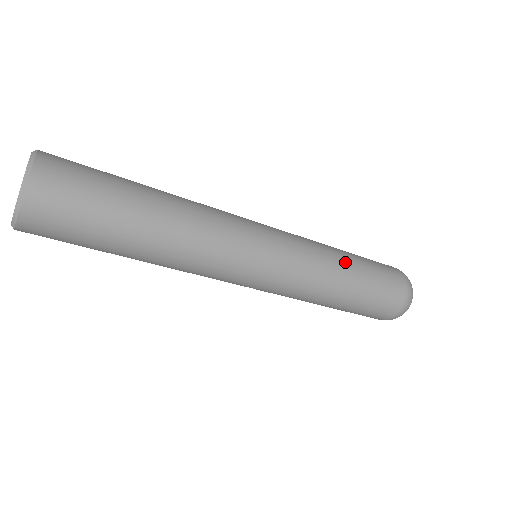
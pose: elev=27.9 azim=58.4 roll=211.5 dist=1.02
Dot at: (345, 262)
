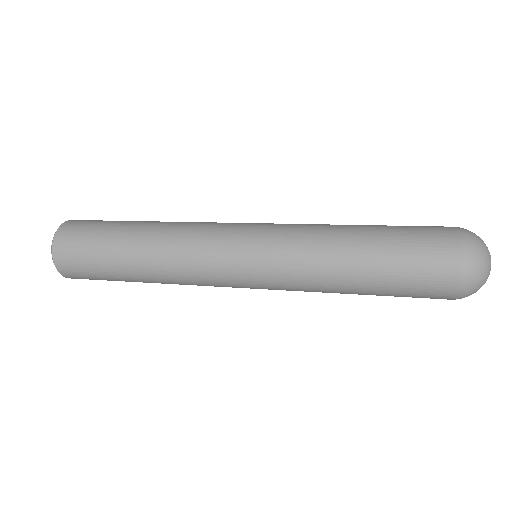
Dot at: (346, 246)
